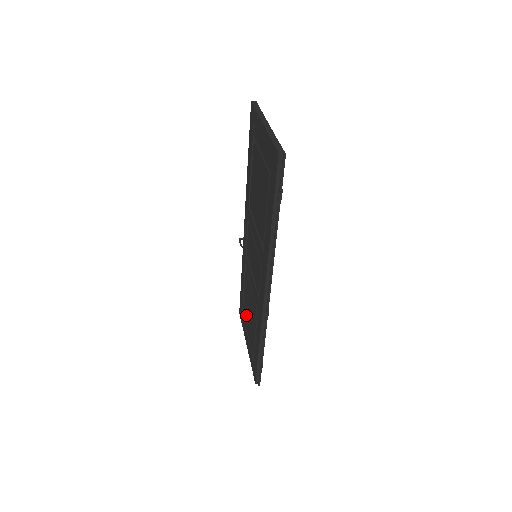
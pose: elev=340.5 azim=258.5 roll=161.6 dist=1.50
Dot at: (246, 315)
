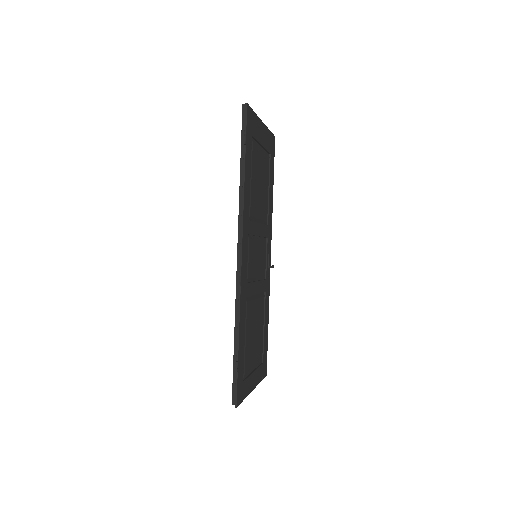
Dot at: occluded
